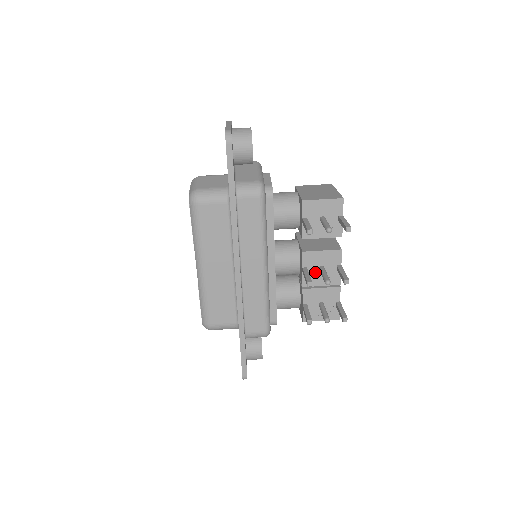
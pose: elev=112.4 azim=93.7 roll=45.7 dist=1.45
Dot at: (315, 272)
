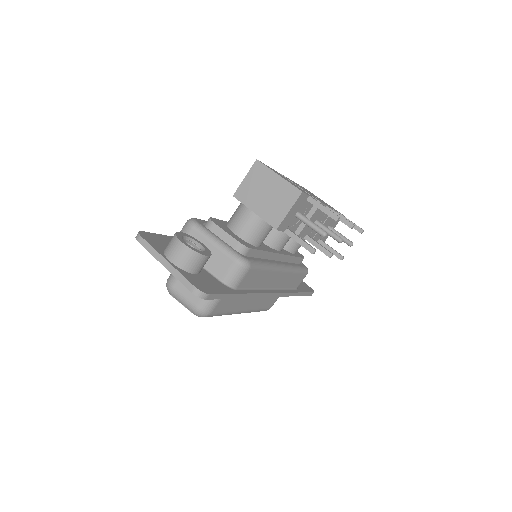
Dot at: occluded
